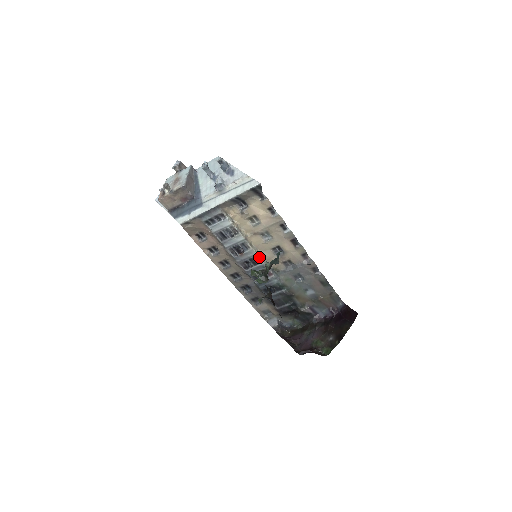
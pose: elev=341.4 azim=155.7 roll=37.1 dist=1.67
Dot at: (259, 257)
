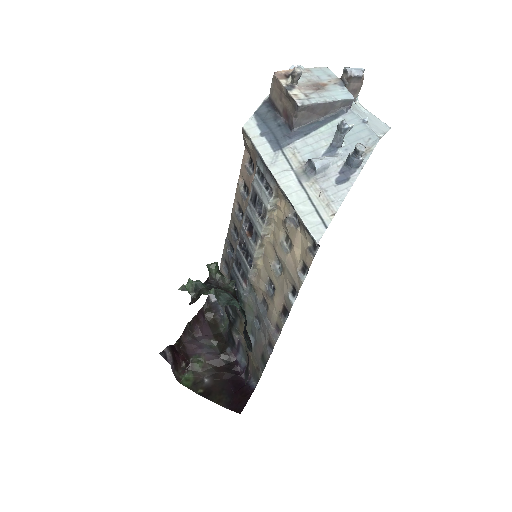
Dot at: (254, 262)
